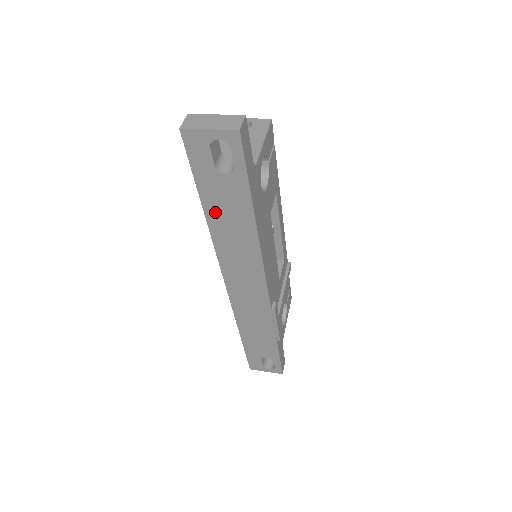
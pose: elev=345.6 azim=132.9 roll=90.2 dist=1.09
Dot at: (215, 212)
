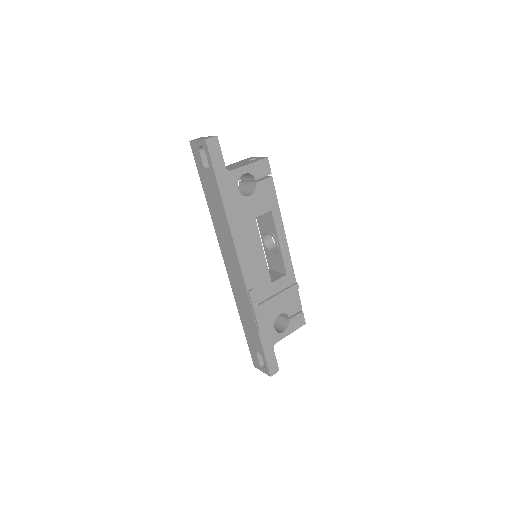
Dot at: (209, 198)
